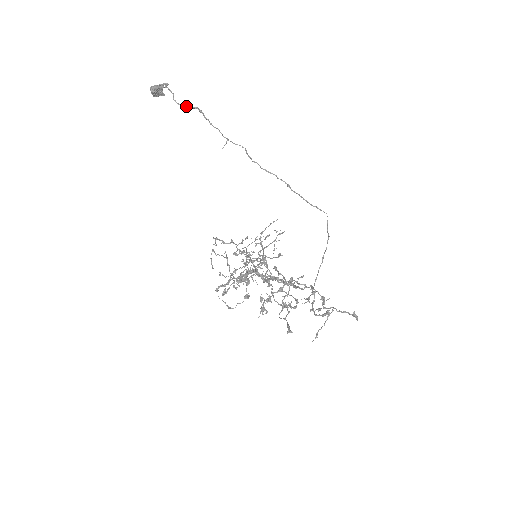
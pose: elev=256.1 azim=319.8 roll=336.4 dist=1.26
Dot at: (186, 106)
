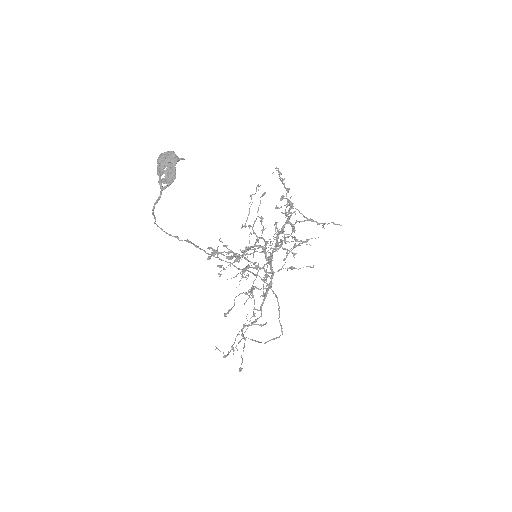
Dot at: (168, 234)
